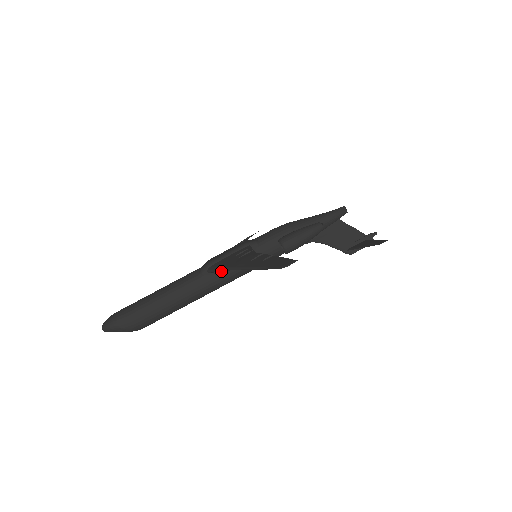
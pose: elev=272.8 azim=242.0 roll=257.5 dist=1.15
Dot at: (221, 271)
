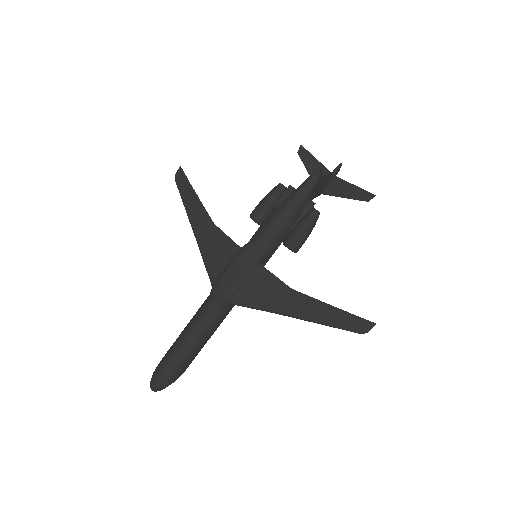
Dot at: (256, 308)
